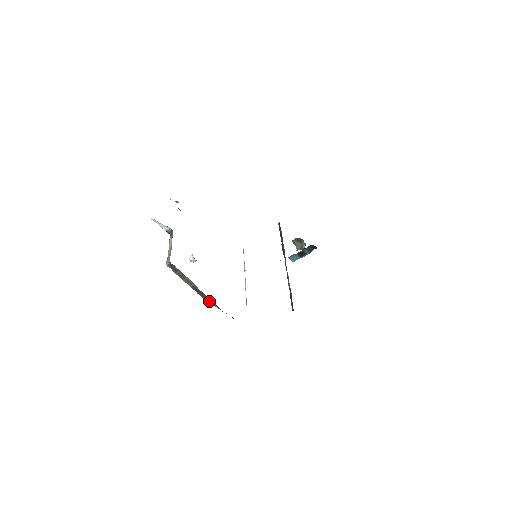
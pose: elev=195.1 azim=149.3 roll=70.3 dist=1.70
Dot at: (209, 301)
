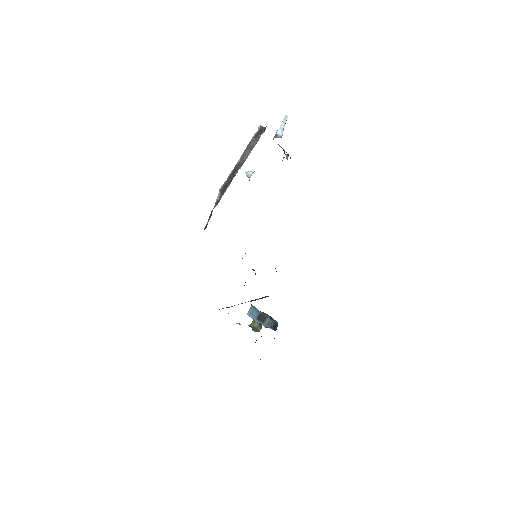
Dot at: (223, 190)
